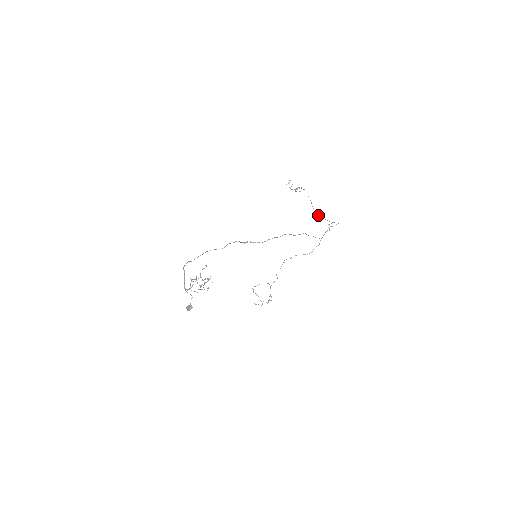
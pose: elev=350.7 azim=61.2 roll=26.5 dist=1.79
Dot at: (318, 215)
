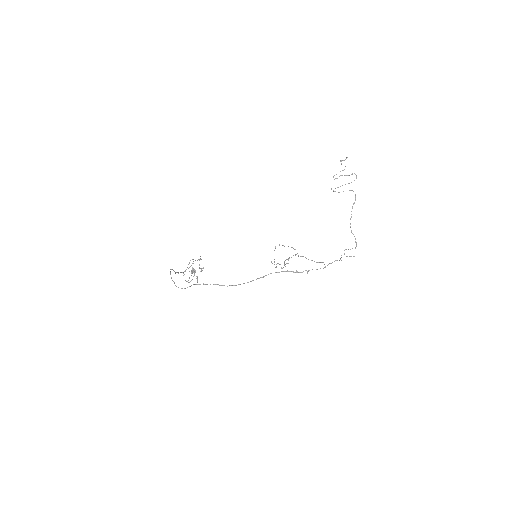
Dot at: (350, 224)
